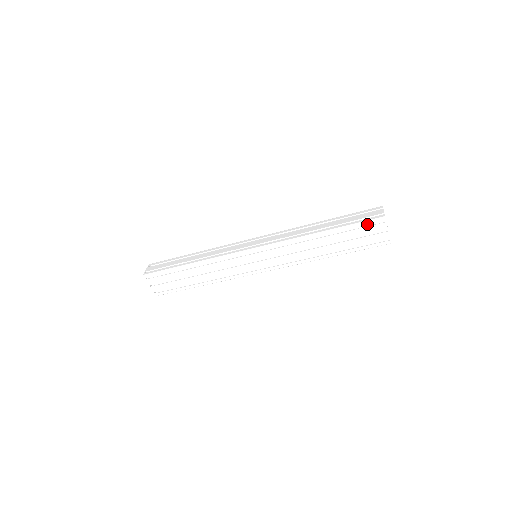
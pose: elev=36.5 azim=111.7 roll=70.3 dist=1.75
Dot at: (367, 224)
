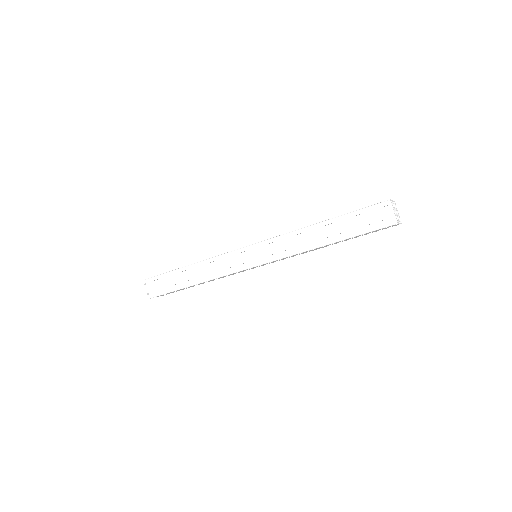
Dot at: occluded
